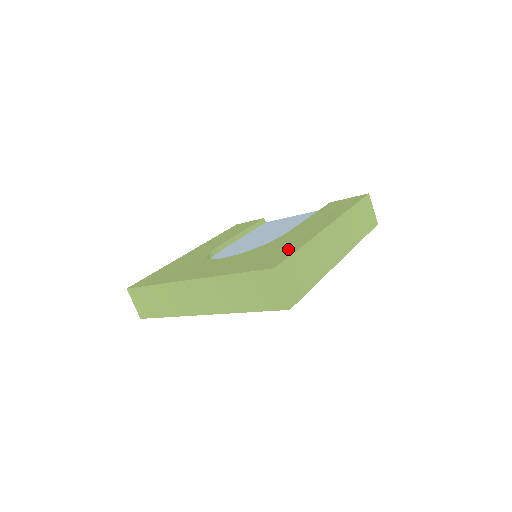
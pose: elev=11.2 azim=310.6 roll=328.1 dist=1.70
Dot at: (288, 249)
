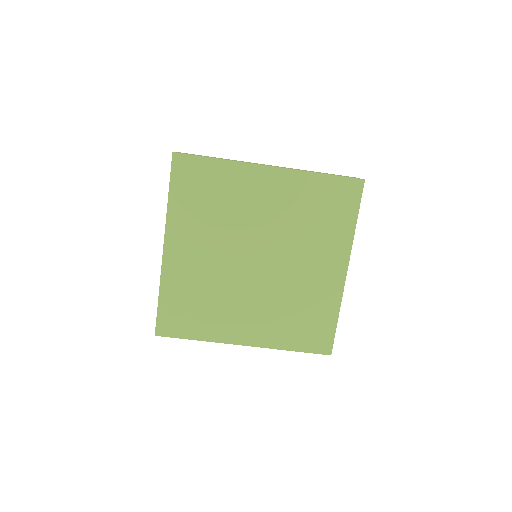
Dot at: occluded
